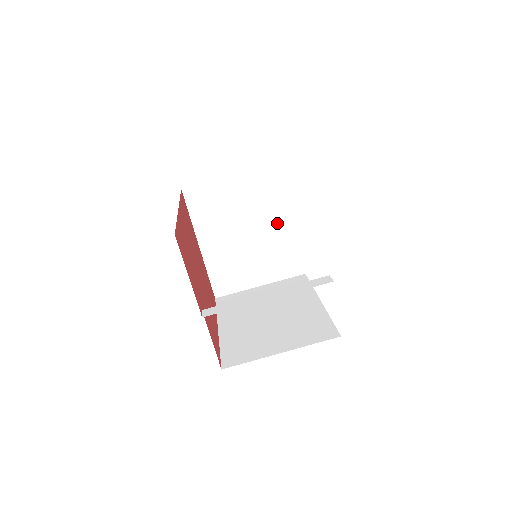
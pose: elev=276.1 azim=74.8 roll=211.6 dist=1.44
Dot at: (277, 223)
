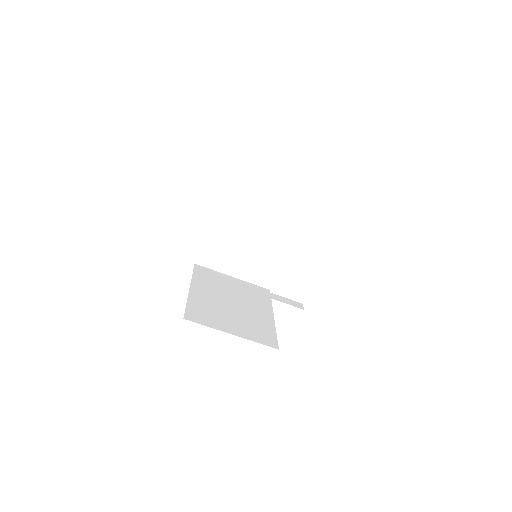
Dot at: (277, 241)
